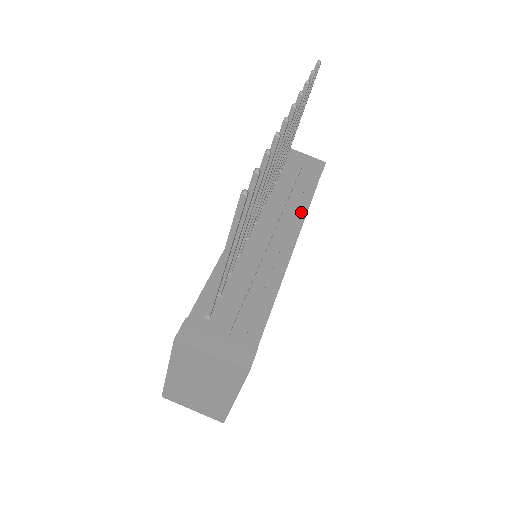
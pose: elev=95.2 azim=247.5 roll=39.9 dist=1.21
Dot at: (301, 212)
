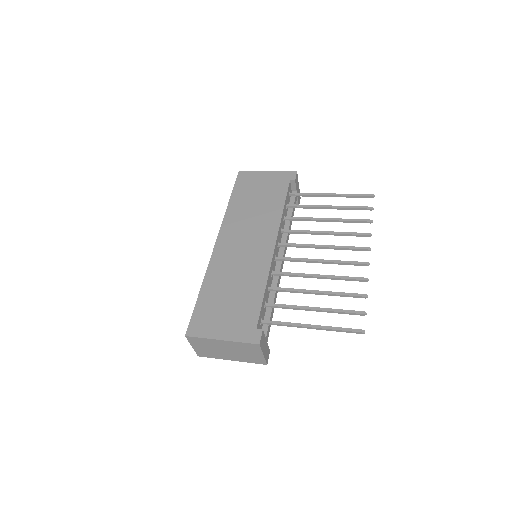
Dot at: occluded
